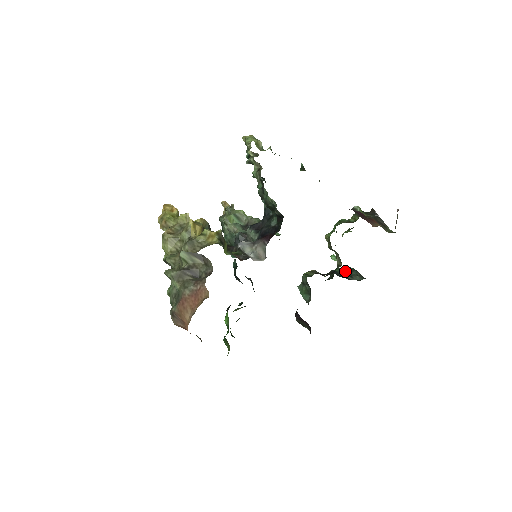
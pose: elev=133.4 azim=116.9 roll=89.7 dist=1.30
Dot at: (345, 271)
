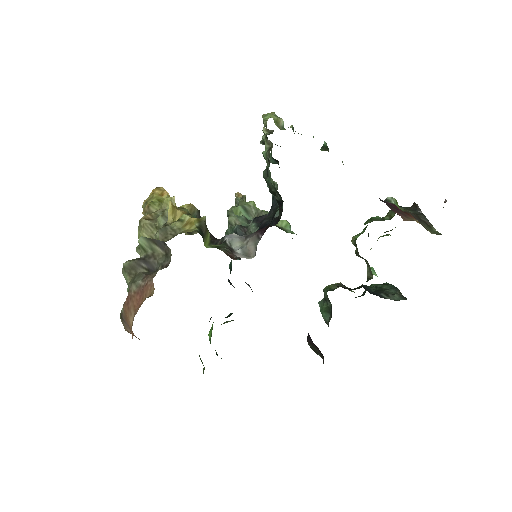
Dot at: (381, 288)
